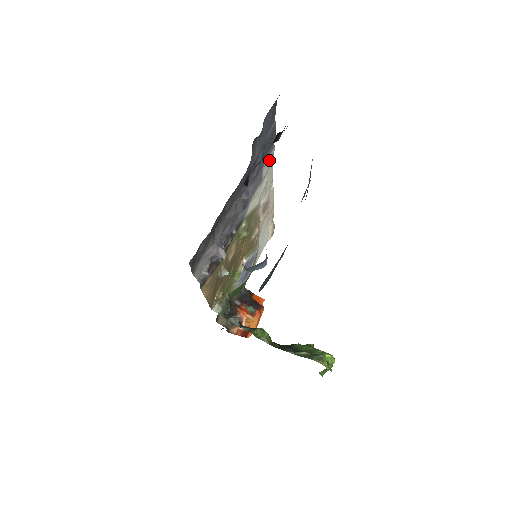
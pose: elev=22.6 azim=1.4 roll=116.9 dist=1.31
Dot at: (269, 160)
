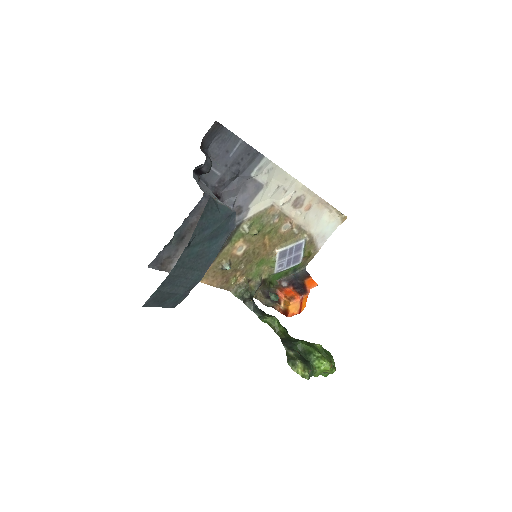
Dot at: (265, 168)
